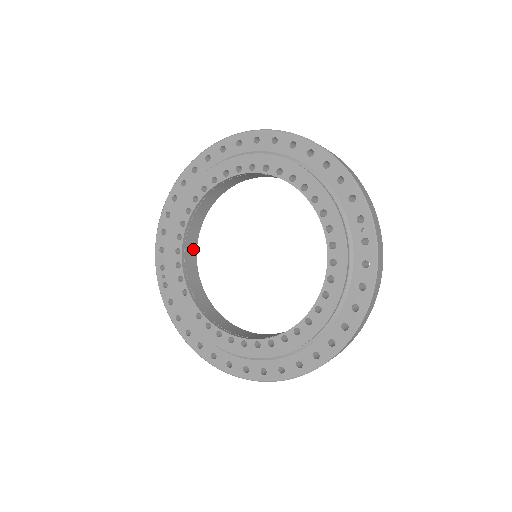
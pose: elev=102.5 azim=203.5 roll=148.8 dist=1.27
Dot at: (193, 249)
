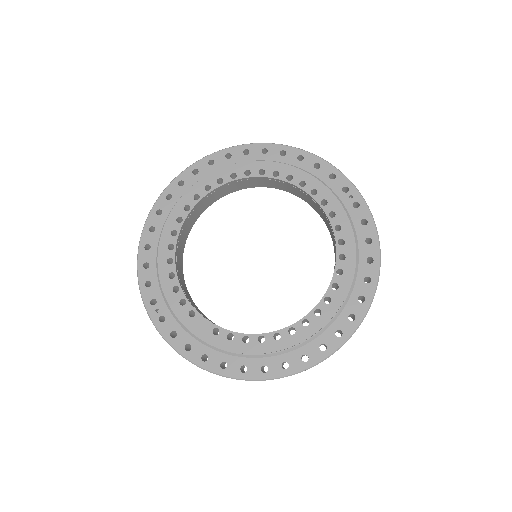
Dot at: (182, 276)
